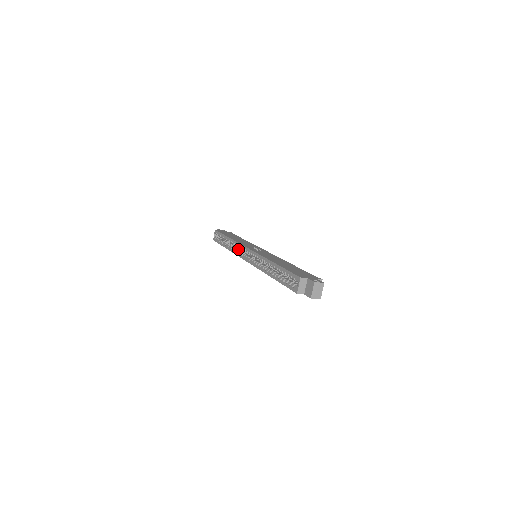
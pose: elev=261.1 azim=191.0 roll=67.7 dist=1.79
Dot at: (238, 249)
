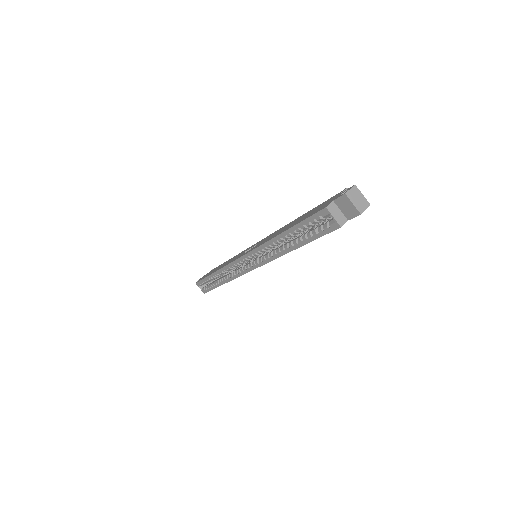
Dot at: (233, 271)
